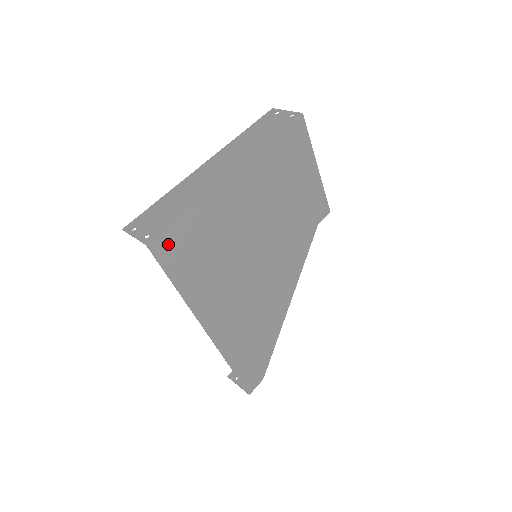
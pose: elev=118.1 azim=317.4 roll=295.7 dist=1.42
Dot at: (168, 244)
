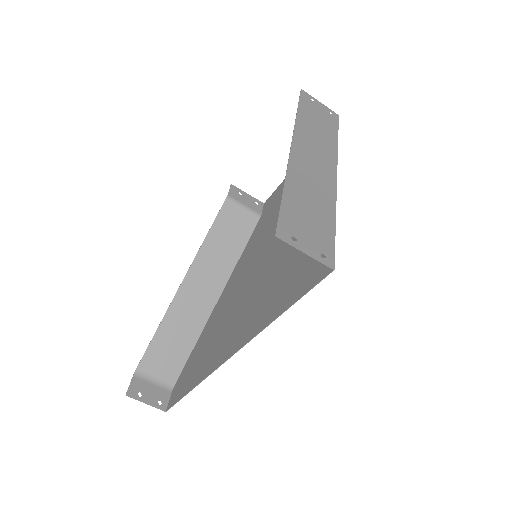
Dot at: (321, 264)
